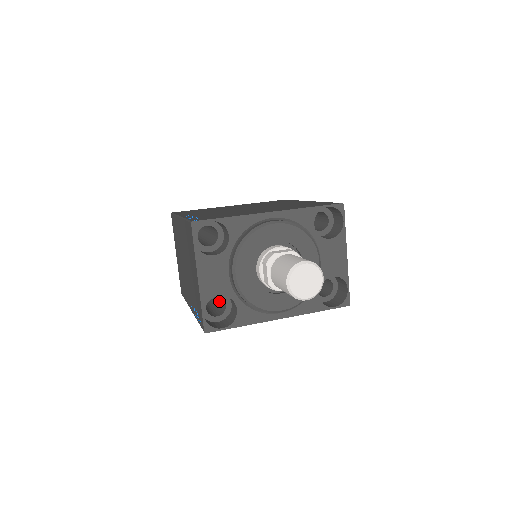
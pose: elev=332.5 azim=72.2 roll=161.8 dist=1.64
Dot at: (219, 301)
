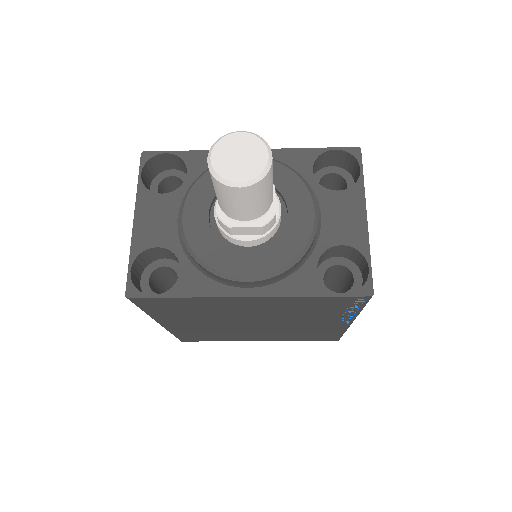
Dot at: occluded
